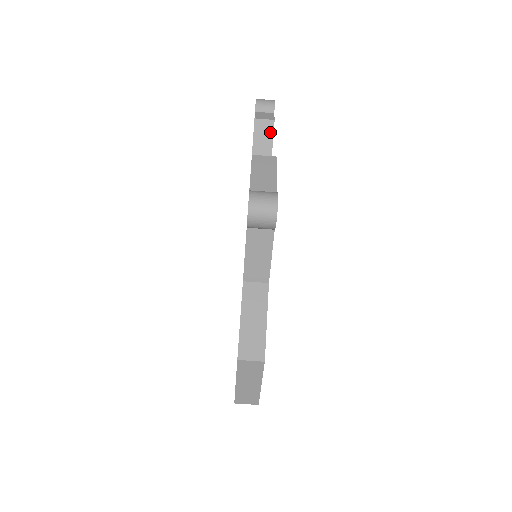
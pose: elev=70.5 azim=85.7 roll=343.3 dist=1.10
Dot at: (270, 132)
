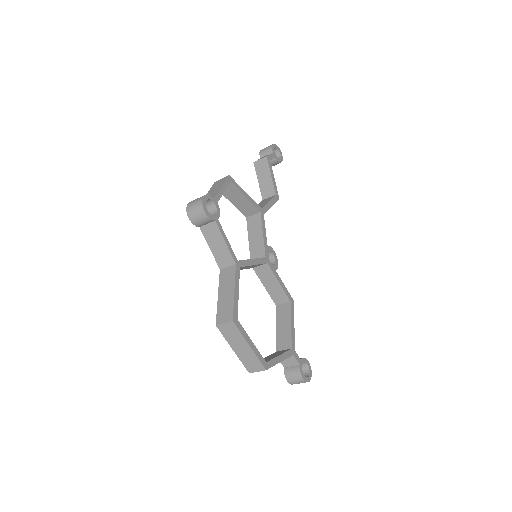
Dot at: (266, 166)
